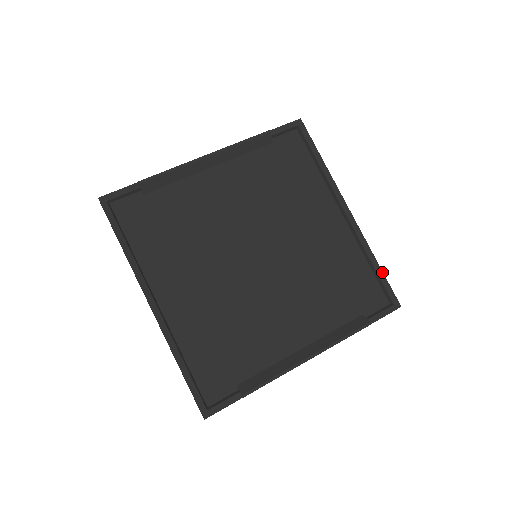
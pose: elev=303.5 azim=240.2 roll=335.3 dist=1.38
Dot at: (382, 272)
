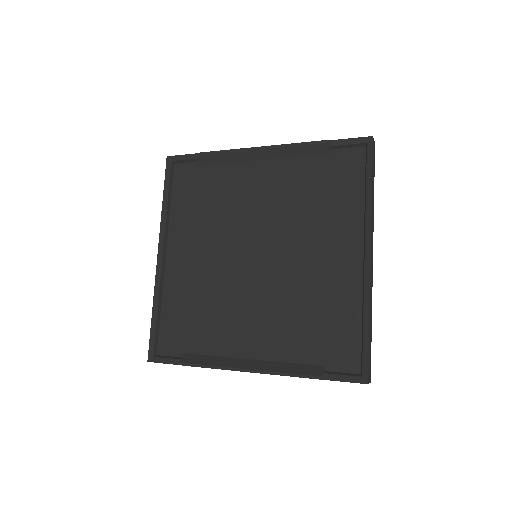
Dot at: (368, 336)
